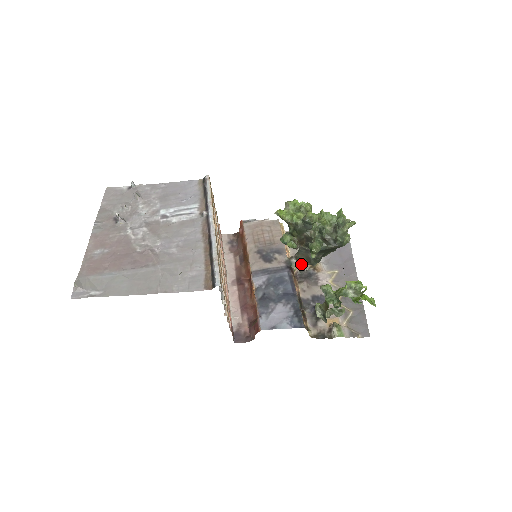
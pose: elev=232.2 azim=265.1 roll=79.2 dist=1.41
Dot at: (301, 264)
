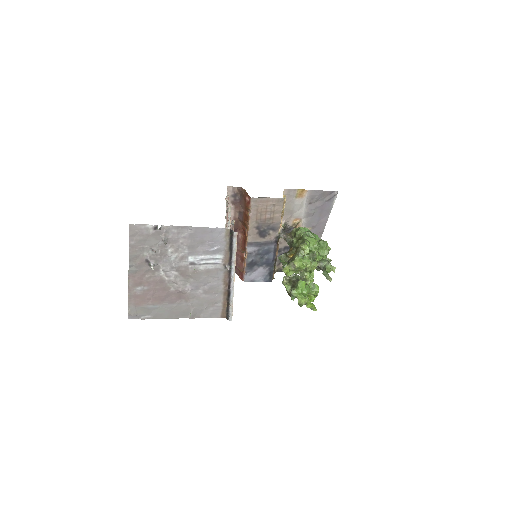
Dot at: occluded
